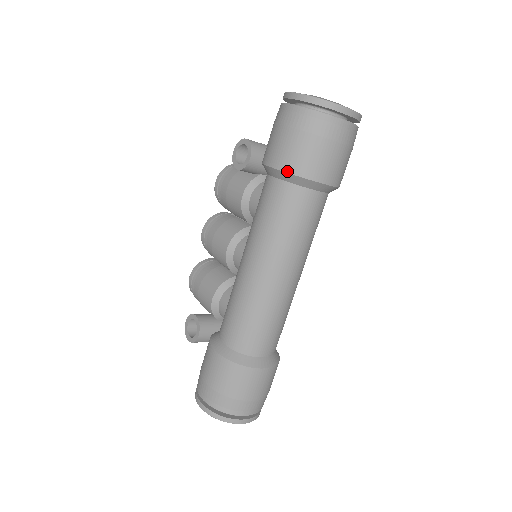
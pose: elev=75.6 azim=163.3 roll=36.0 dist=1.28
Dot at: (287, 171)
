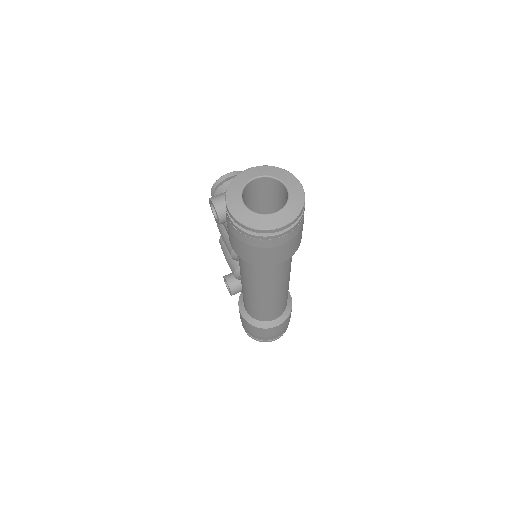
Dot at: (243, 259)
